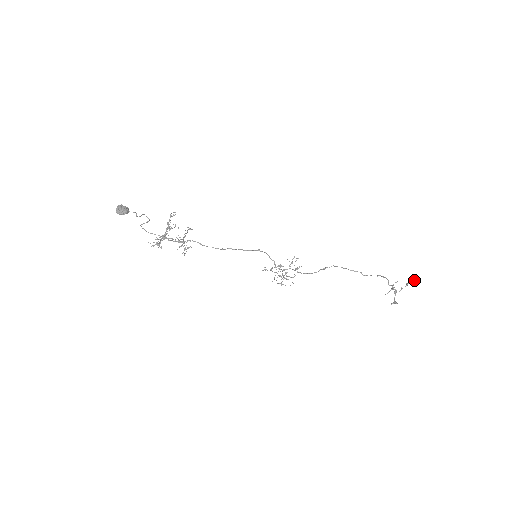
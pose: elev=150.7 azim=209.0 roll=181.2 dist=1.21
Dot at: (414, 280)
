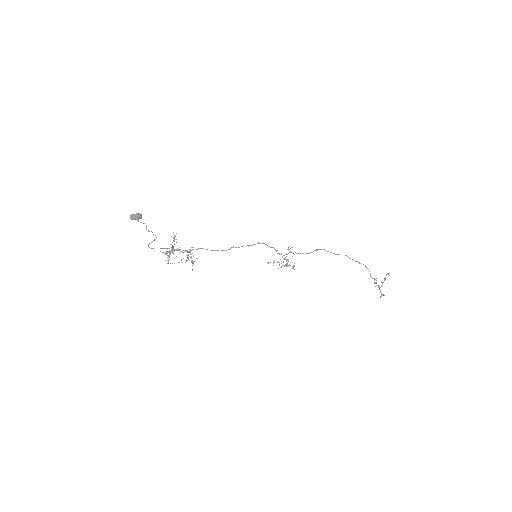
Dot at: (389, 273)
